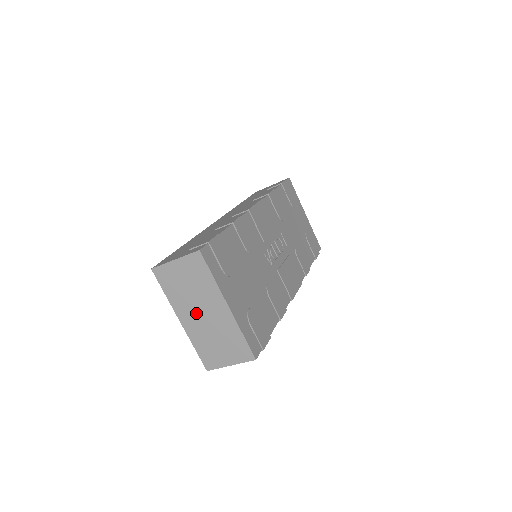
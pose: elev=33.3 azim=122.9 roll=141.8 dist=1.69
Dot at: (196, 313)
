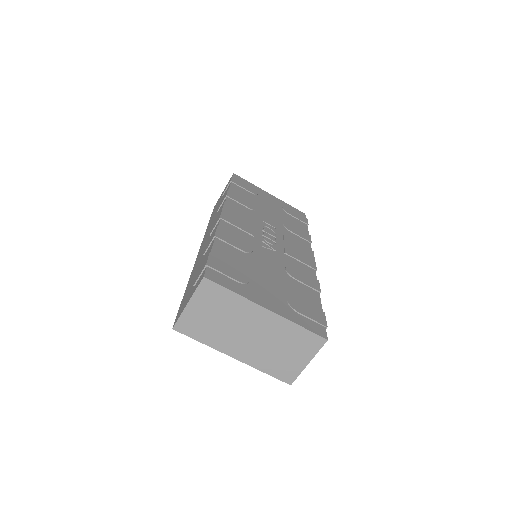
Dot at: (242, 339)
